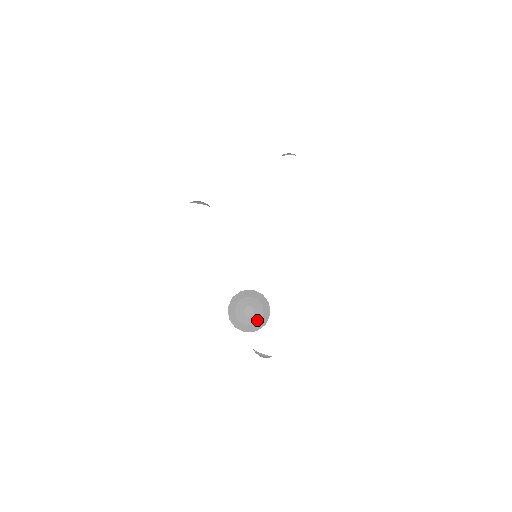
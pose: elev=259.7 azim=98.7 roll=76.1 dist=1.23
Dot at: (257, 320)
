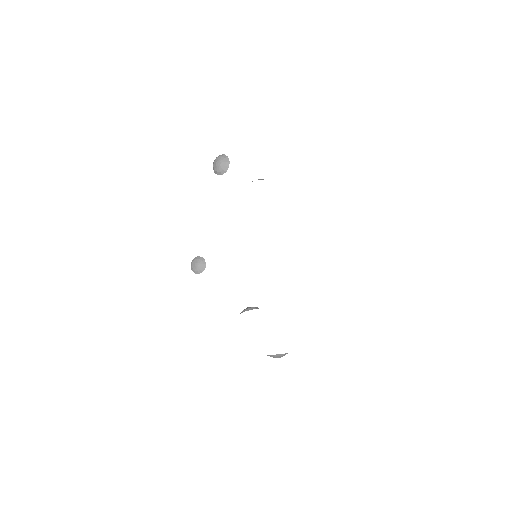
Dot at: occluded
